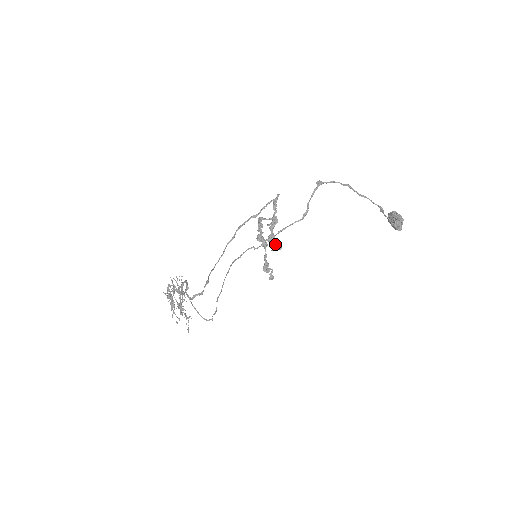
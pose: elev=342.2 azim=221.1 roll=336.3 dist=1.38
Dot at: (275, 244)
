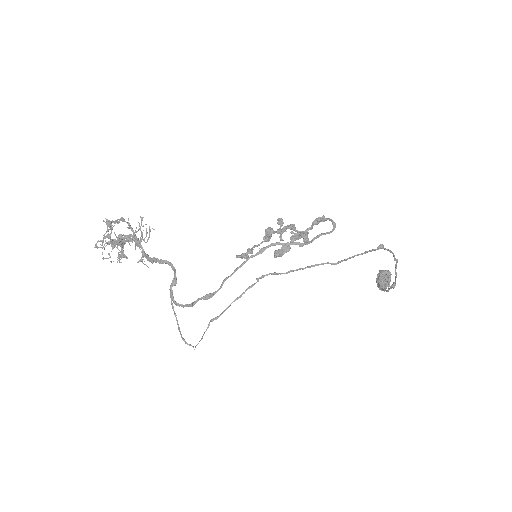
Dot at: occluded
